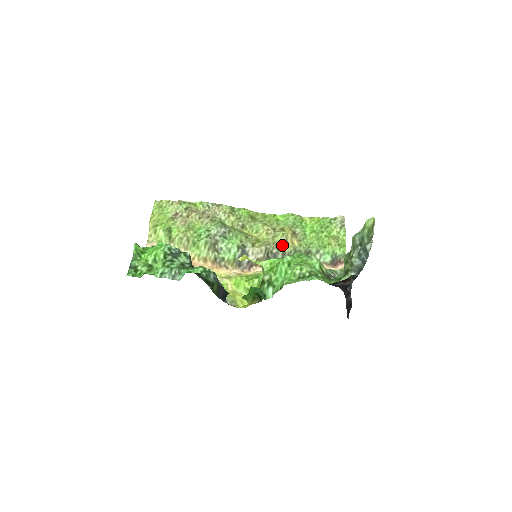
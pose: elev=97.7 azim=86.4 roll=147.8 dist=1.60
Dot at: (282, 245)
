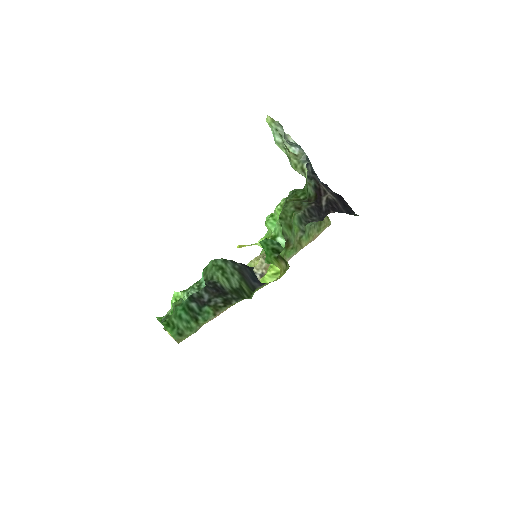
Dot at: occluded
